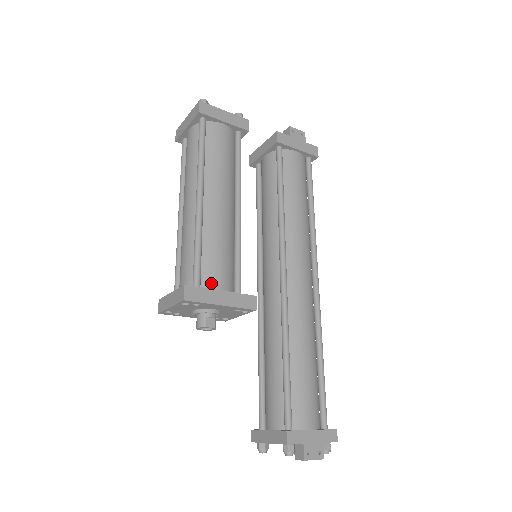
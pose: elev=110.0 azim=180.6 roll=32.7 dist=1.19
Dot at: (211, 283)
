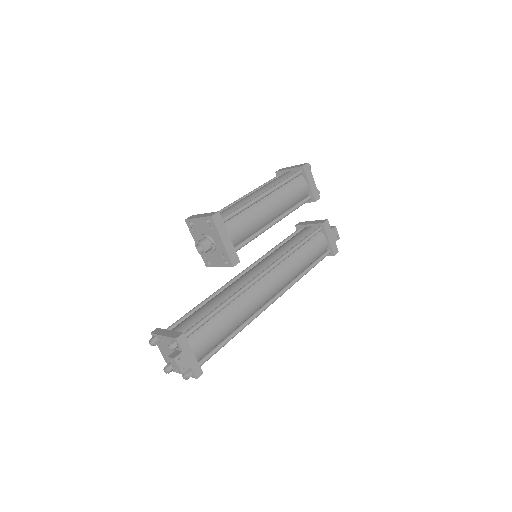
Dot at: (228, 229)
